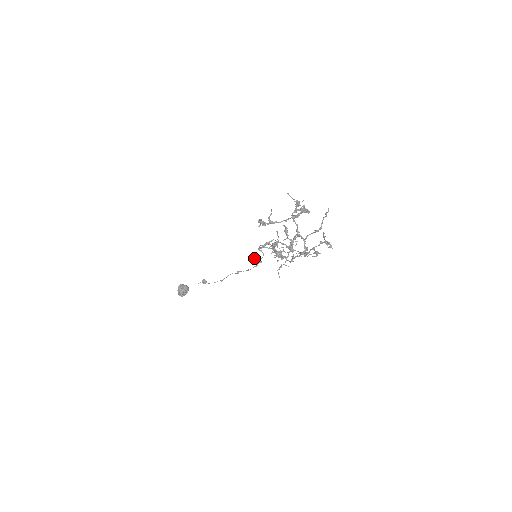
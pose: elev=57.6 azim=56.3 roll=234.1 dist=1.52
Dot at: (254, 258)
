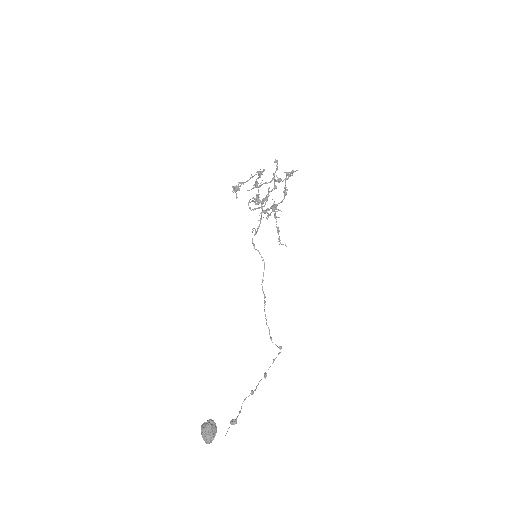
Dot at: occluded
